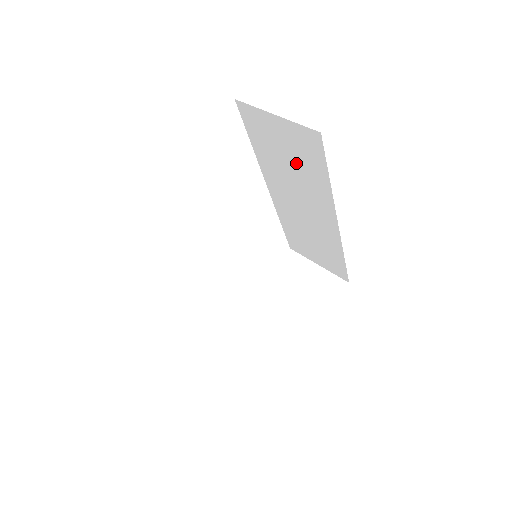
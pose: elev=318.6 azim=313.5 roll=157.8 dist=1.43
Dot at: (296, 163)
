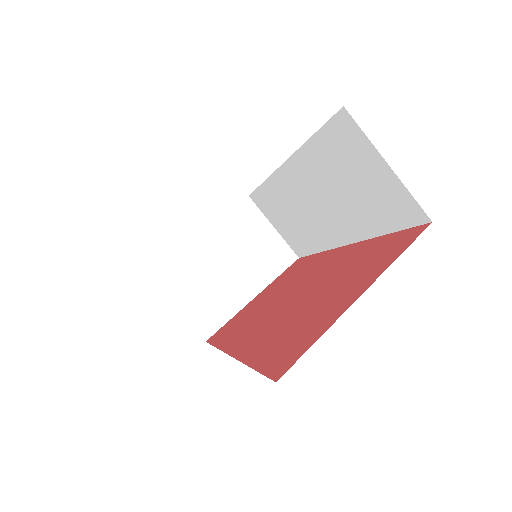
Dot at: (358, 196)
